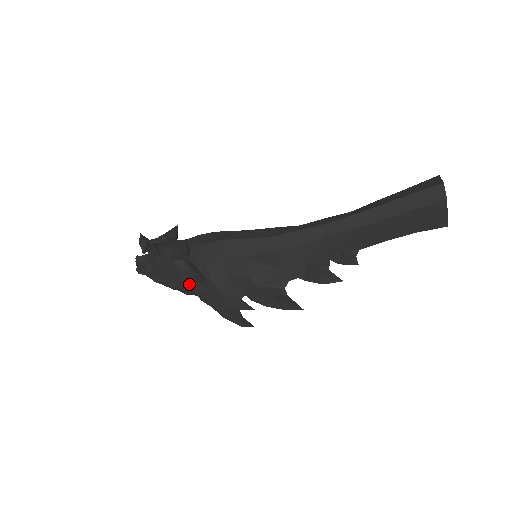
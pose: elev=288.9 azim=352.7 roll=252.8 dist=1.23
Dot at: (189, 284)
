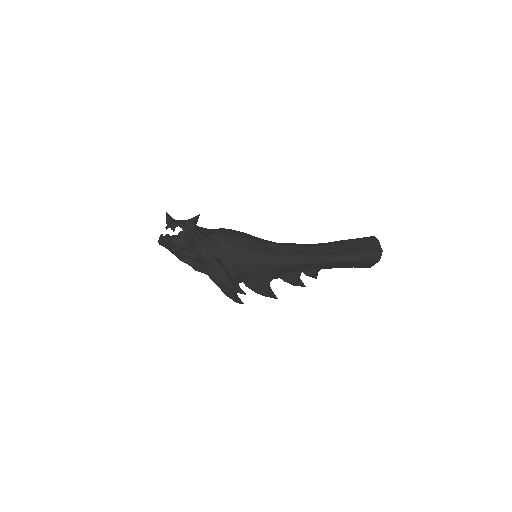
Dot at: (219, 278)
